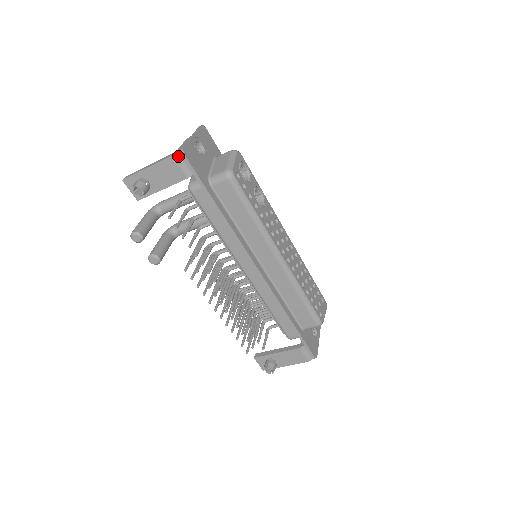
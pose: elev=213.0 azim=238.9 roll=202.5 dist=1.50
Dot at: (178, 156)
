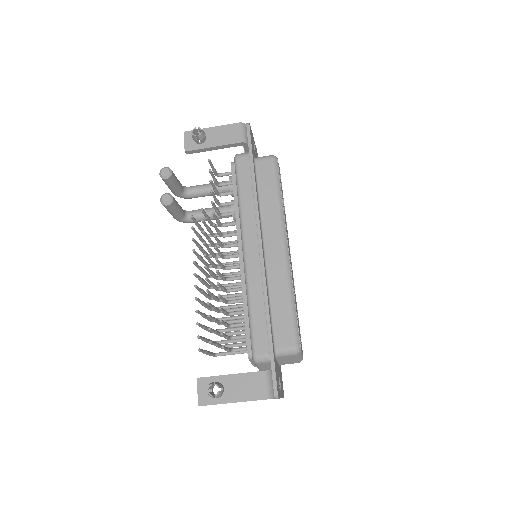
Dot at: (243, 125)
